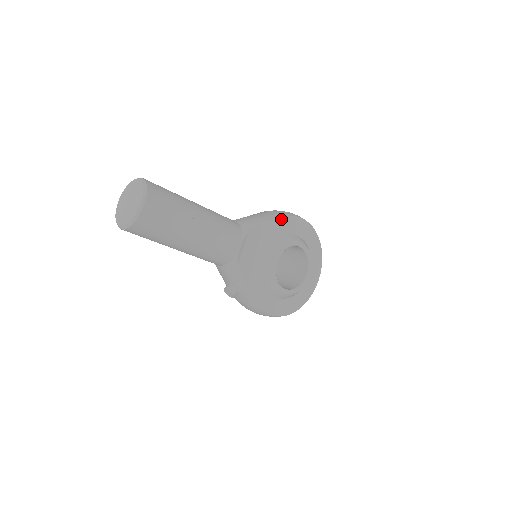
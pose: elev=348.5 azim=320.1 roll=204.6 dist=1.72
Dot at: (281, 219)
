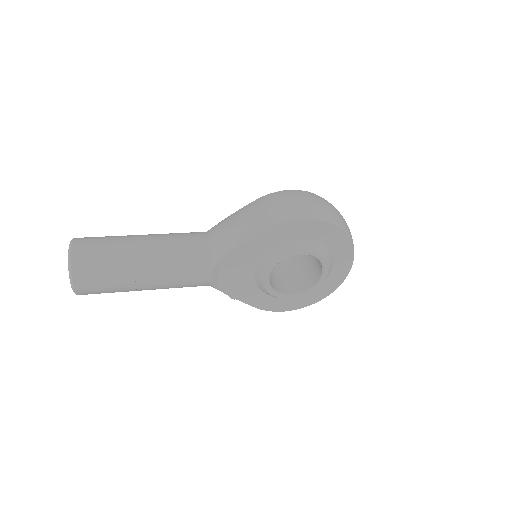
Dot at: (264, 232)
